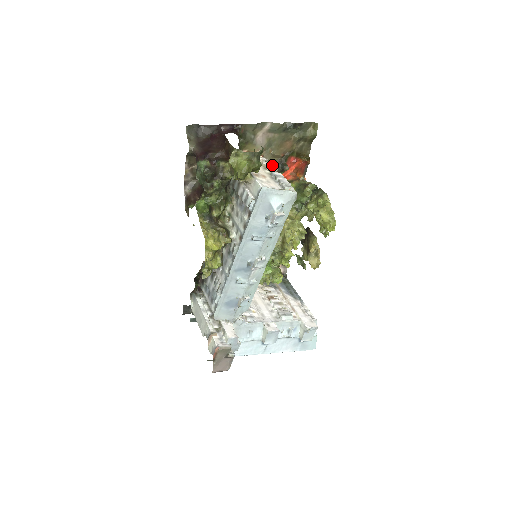
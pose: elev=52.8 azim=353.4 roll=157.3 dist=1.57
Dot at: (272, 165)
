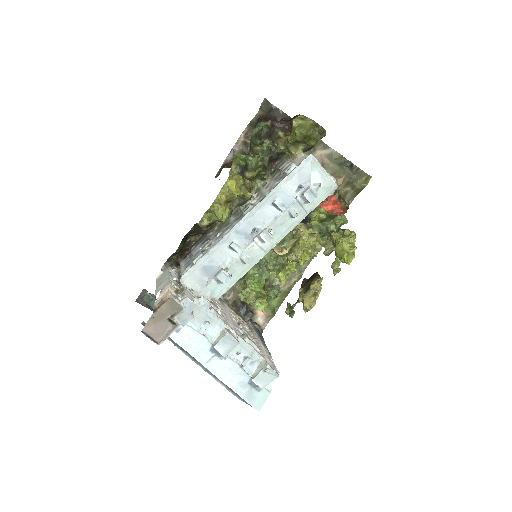
Dot at: occluded
